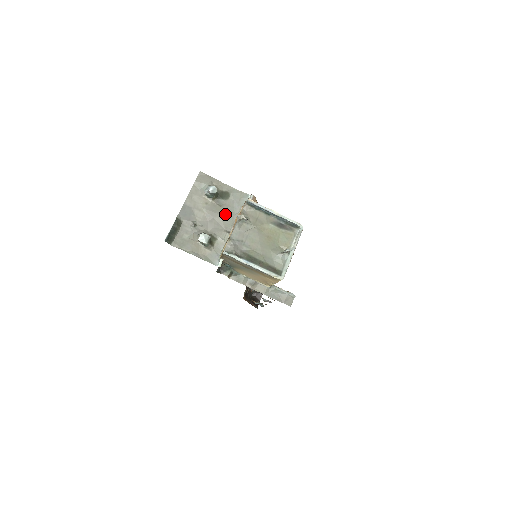
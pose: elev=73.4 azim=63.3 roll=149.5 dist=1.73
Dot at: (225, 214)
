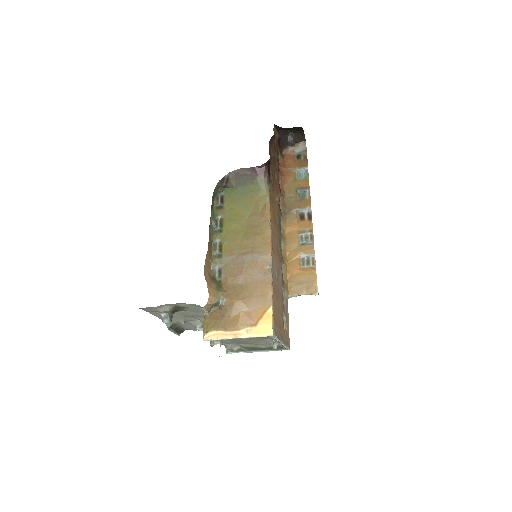
Dot at: (197, 314)
